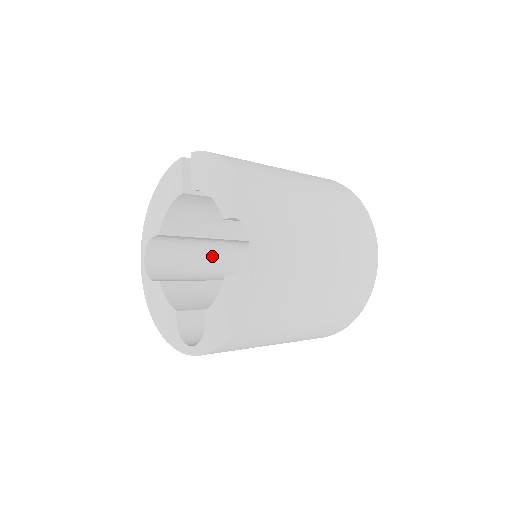
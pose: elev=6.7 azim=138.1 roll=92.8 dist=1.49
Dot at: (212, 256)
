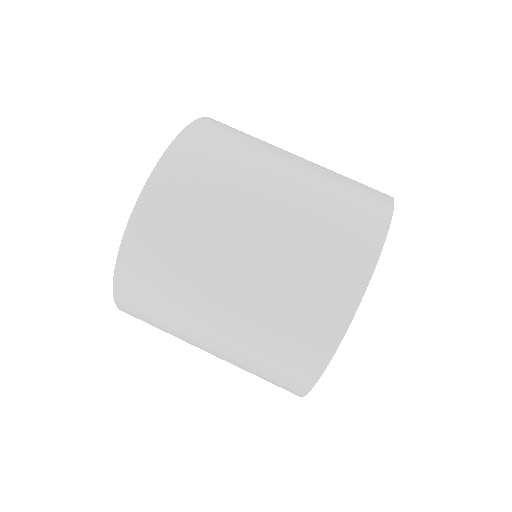
Dot at: occluded
